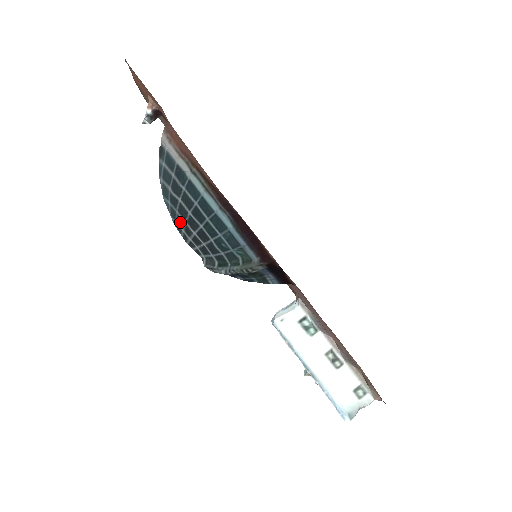
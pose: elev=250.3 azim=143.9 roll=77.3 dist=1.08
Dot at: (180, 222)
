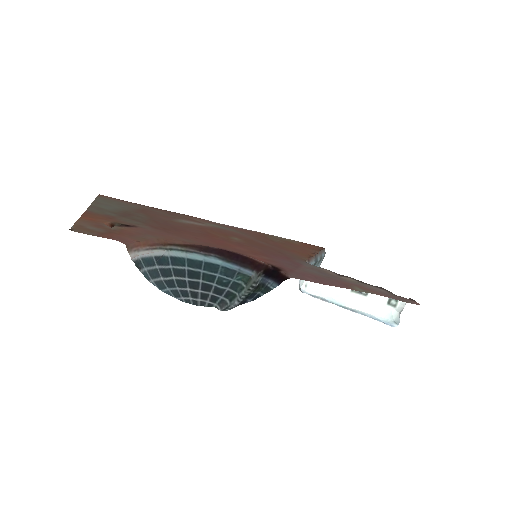
Dot at: (184, 294)
